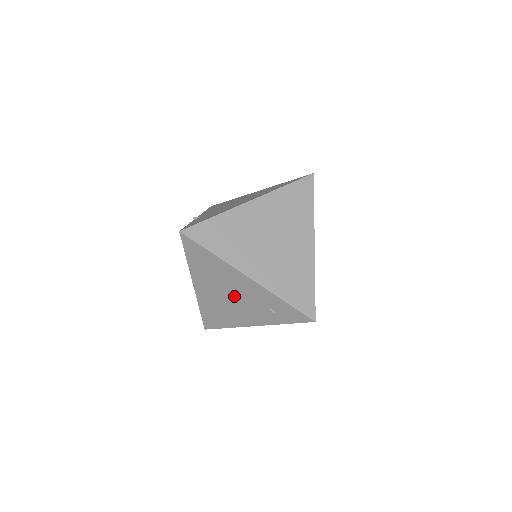
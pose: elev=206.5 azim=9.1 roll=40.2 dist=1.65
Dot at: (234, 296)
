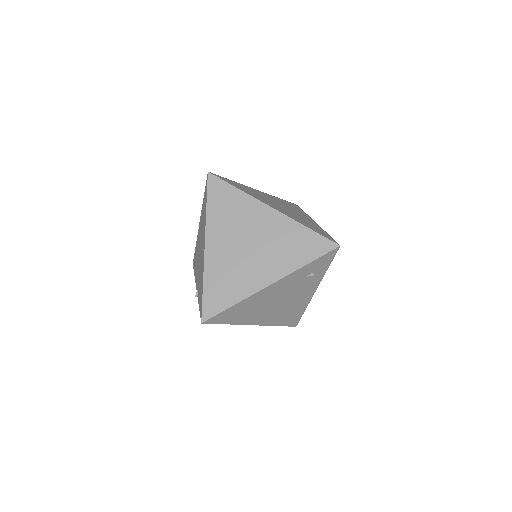
Dot at: (281, 299)
